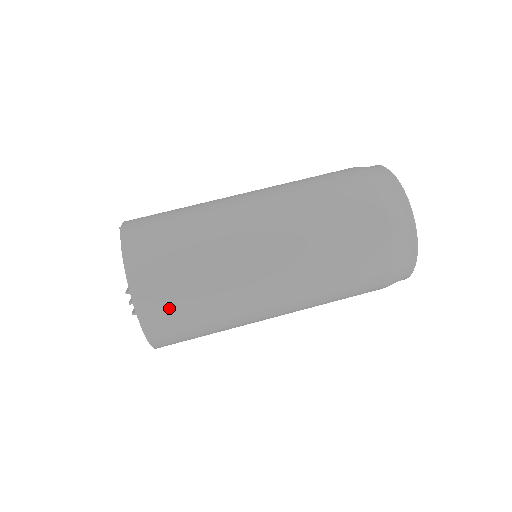
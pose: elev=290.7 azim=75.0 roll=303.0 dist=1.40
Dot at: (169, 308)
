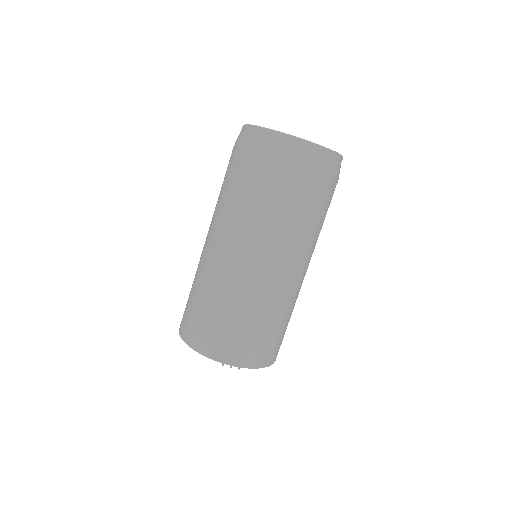
Dot at: (249, 346)
